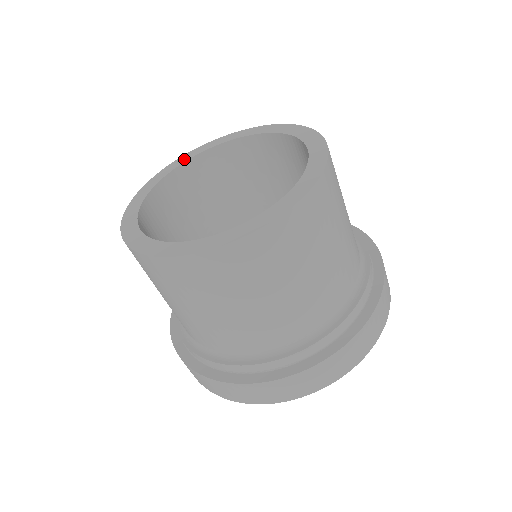
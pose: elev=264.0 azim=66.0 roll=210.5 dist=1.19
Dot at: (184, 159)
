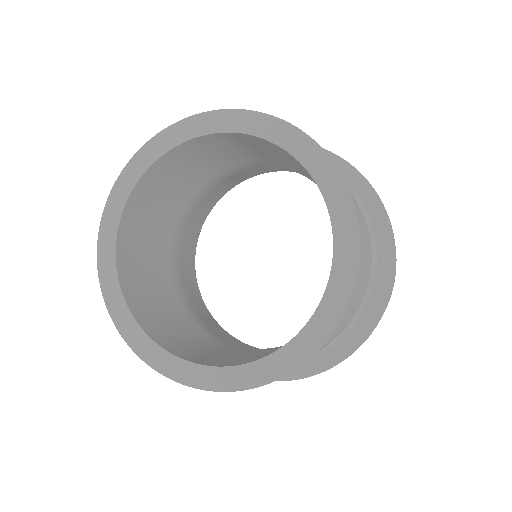
Dot at: (142, 165)
